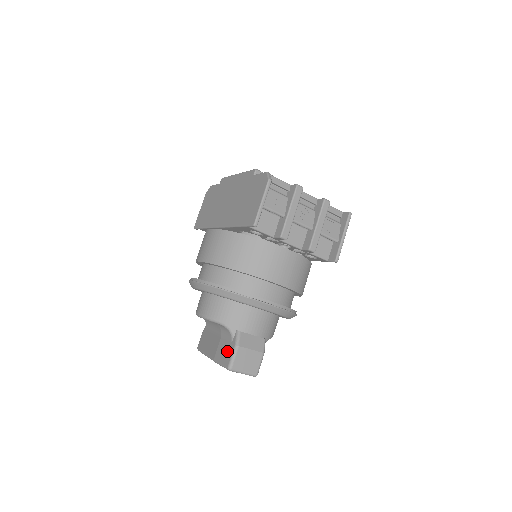
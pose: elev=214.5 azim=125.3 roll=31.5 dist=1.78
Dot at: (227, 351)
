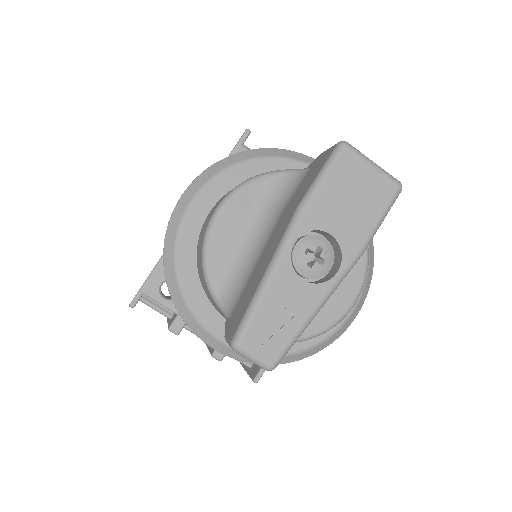
Dot at: (313, 168)
